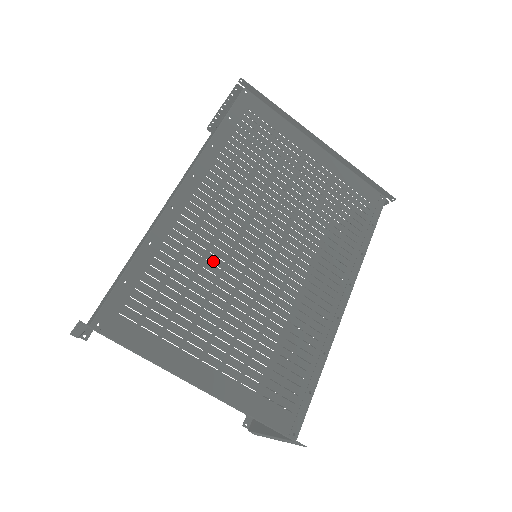
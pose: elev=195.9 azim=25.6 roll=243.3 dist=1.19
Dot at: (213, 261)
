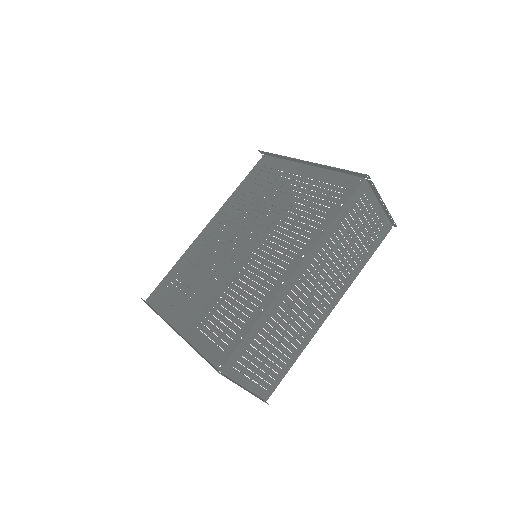
Dot at: (210, 260)
